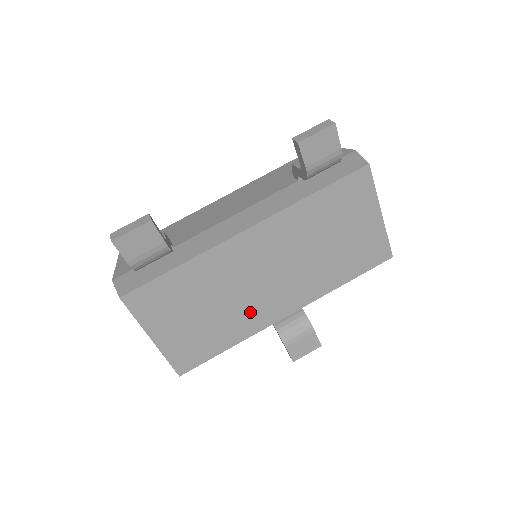
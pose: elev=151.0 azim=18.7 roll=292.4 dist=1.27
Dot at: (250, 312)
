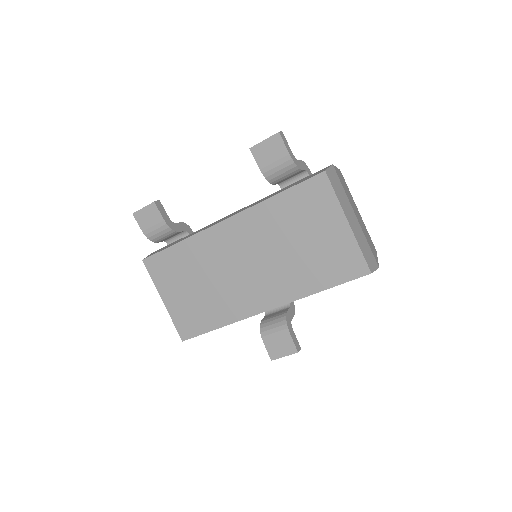
Dot at: (233, 298)
